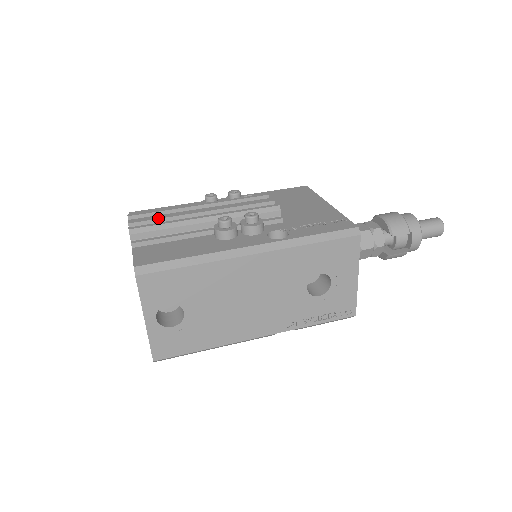
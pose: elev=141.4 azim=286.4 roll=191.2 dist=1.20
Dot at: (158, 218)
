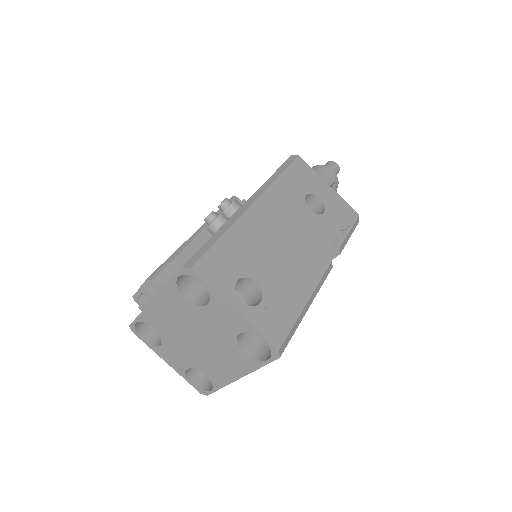
Dot at: occluded
